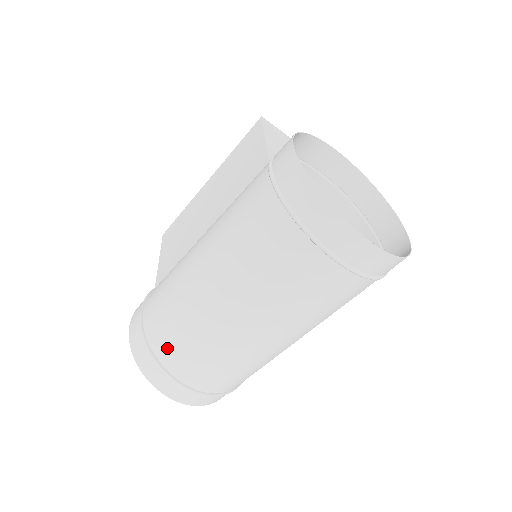
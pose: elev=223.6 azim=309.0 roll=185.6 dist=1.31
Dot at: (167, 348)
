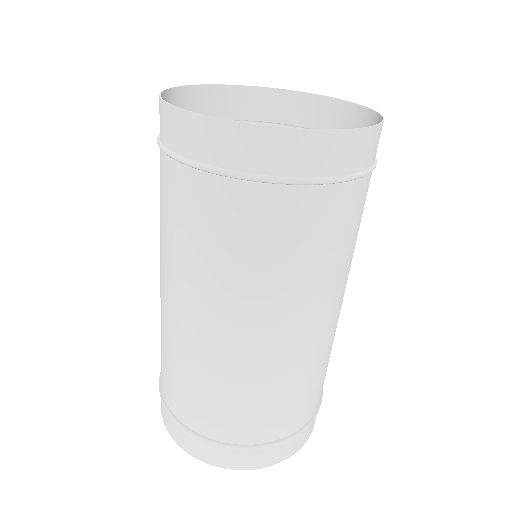
Dot at: (177, 400)
